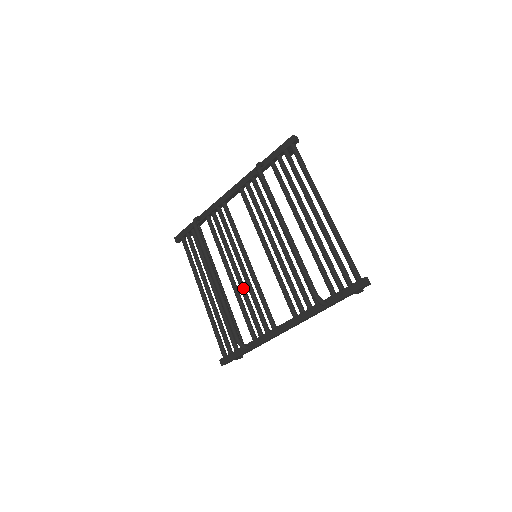
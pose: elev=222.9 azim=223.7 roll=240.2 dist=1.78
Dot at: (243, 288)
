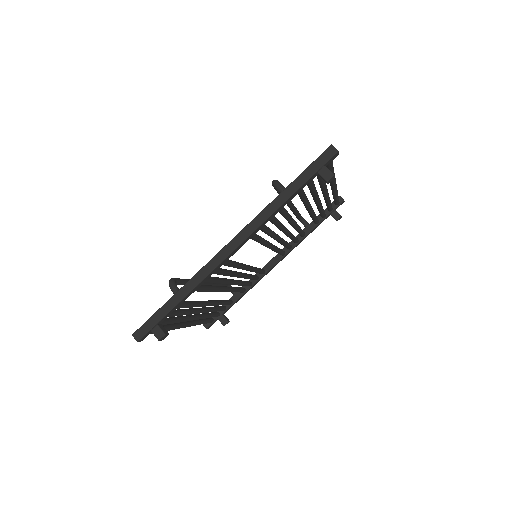
Dot at: (223, 278)
